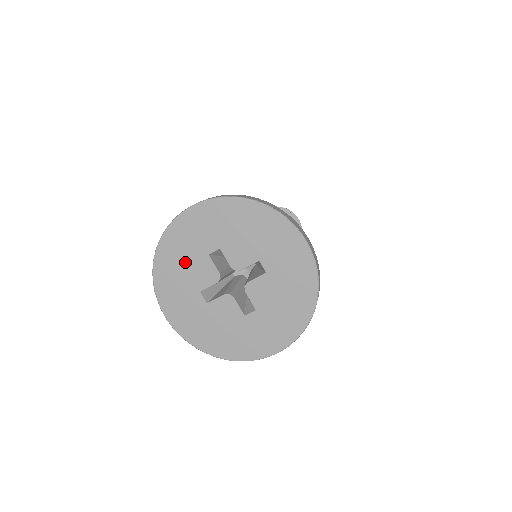
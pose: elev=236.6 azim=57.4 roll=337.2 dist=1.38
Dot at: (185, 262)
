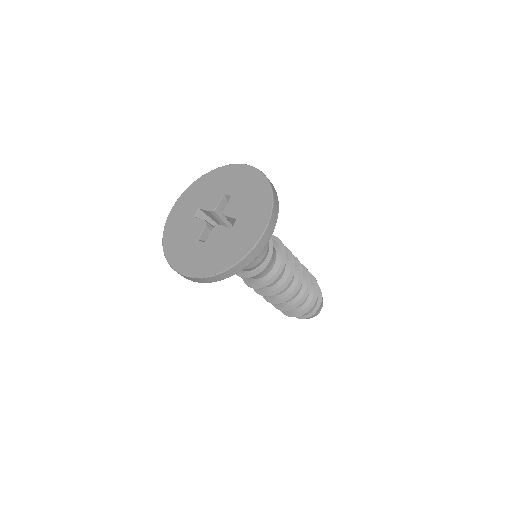
Dot at: (182, 232)
